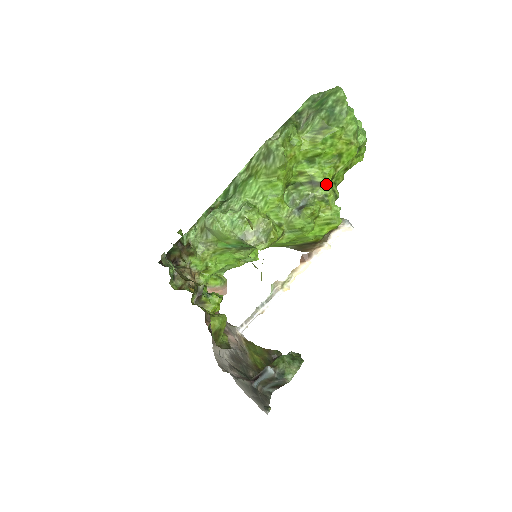
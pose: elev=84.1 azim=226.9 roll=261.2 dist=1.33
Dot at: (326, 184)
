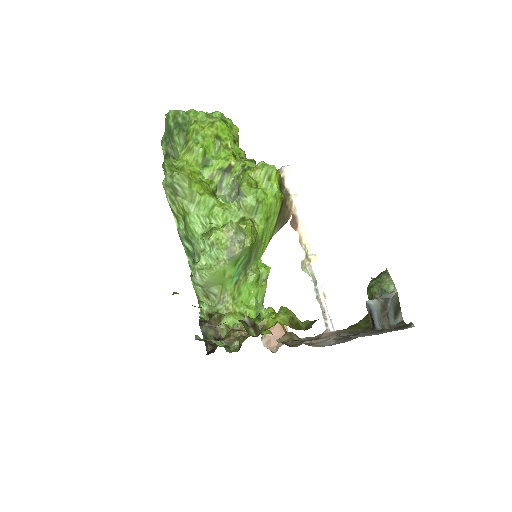
Dot at: (234, 162)
